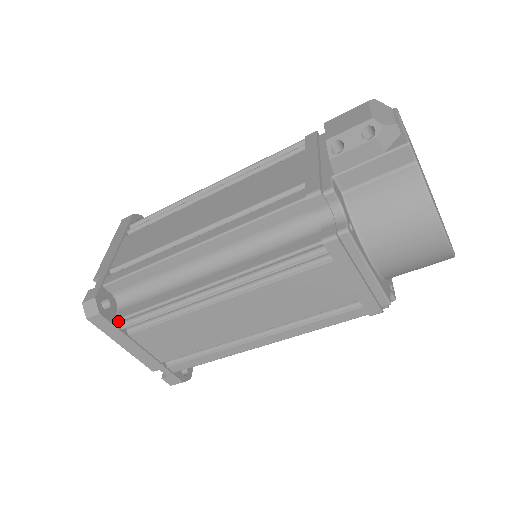
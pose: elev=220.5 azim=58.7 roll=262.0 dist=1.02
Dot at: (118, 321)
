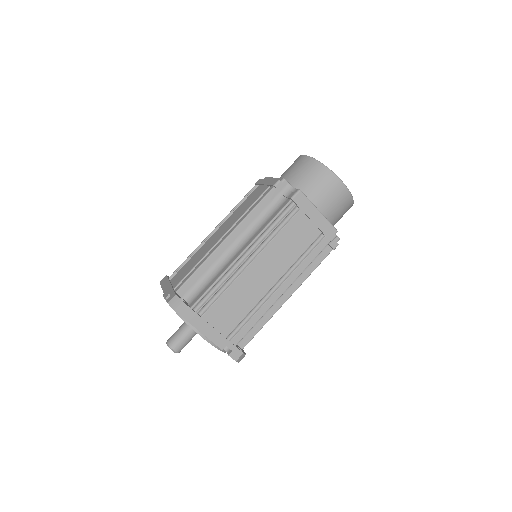
Dot at: (171, 275)
